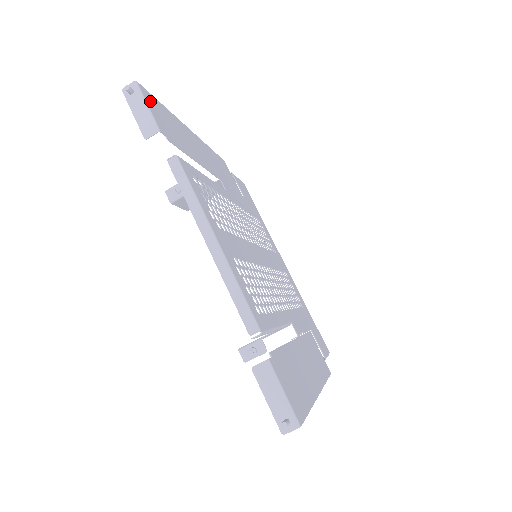
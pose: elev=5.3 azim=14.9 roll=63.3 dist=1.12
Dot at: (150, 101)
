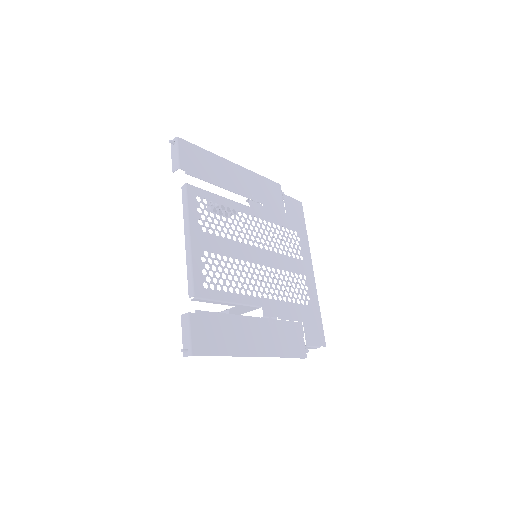
Dot at: (185, 149)
